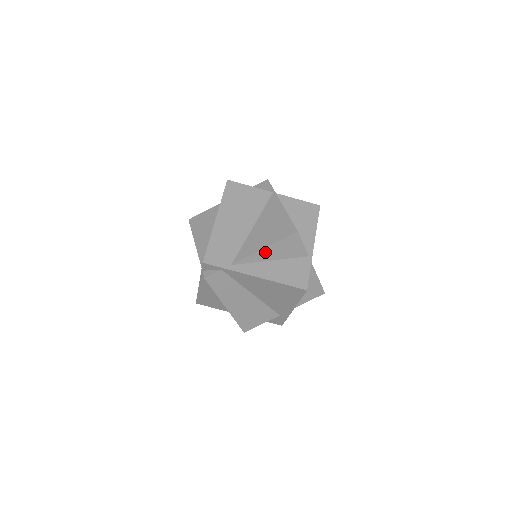
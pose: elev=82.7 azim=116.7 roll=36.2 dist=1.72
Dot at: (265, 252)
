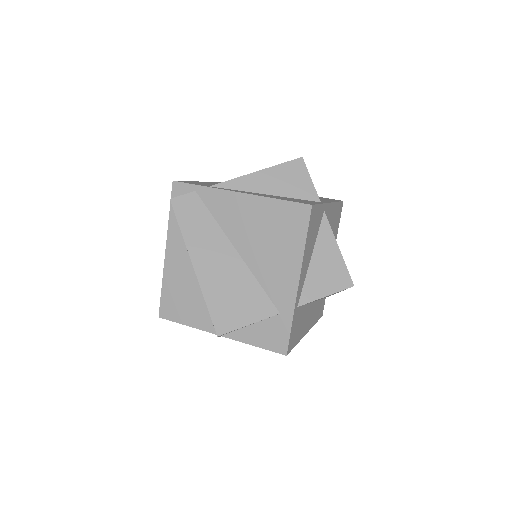
Dot at: (257, 178)
